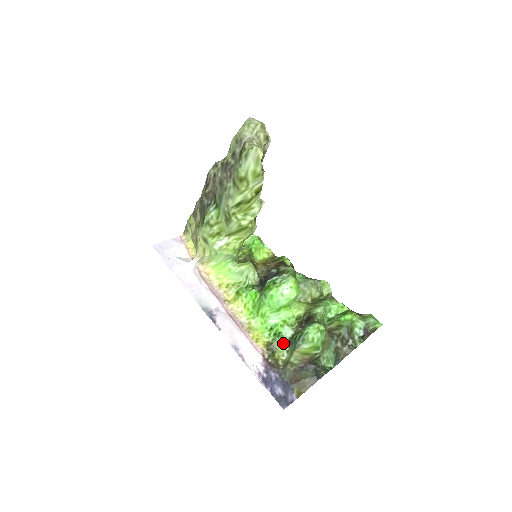
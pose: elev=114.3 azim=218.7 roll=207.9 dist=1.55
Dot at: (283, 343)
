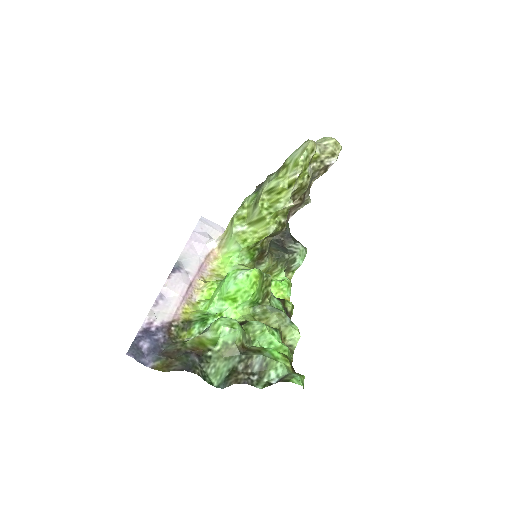
Dot at: (200, 328)
